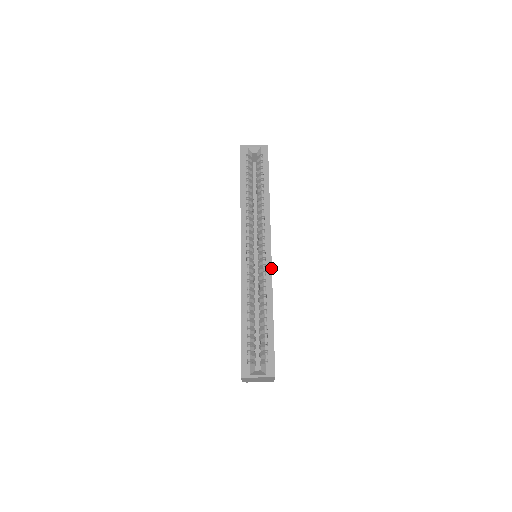
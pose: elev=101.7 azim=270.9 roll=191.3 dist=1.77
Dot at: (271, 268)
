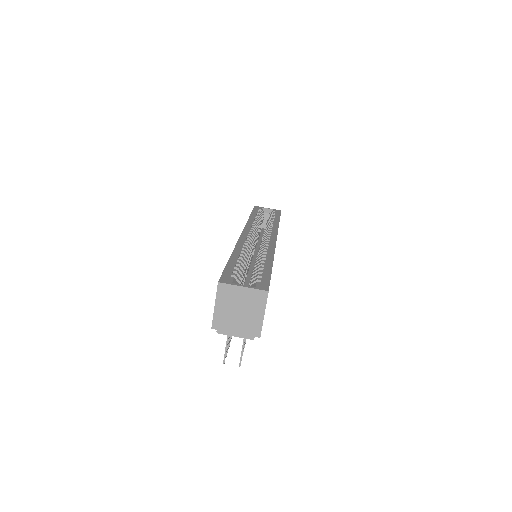
Dot at: (275, 244)
